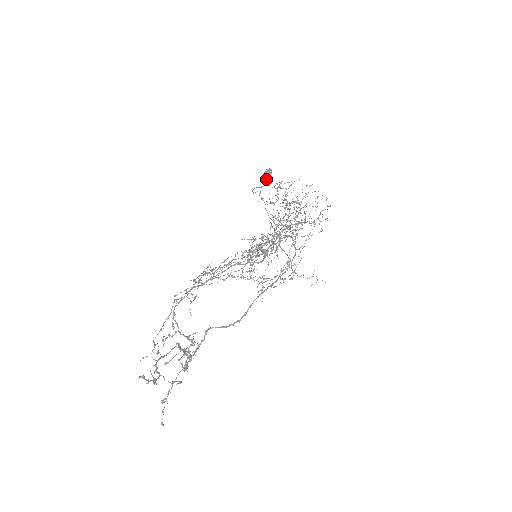
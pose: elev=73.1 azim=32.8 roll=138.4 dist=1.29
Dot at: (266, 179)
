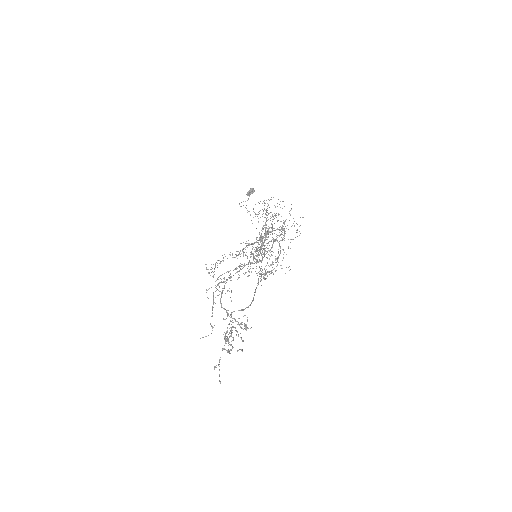
Dot at: (249, 196)
